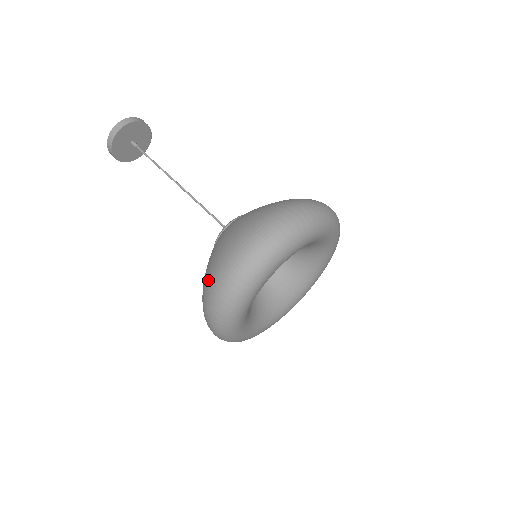
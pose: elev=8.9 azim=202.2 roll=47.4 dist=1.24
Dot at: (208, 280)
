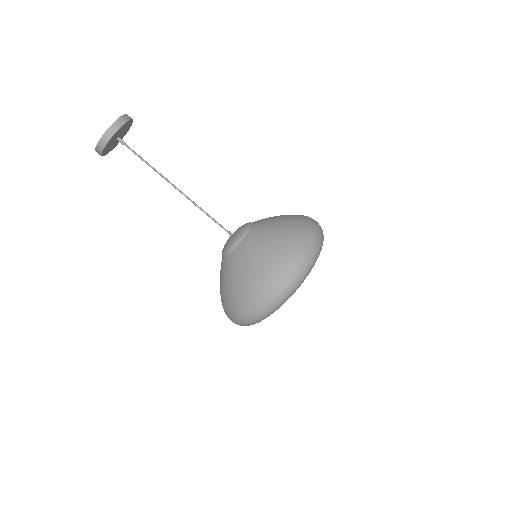
Dot at: (253, 289)
